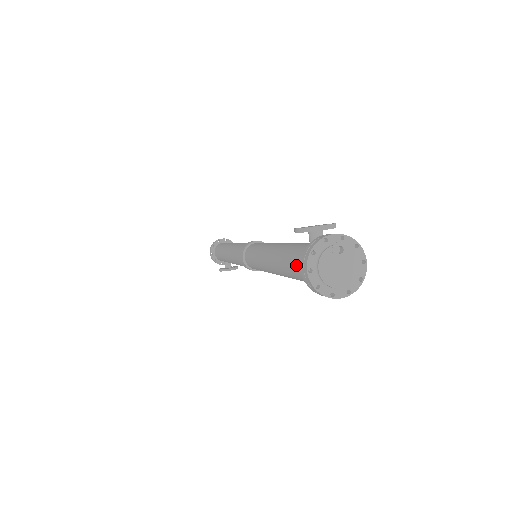
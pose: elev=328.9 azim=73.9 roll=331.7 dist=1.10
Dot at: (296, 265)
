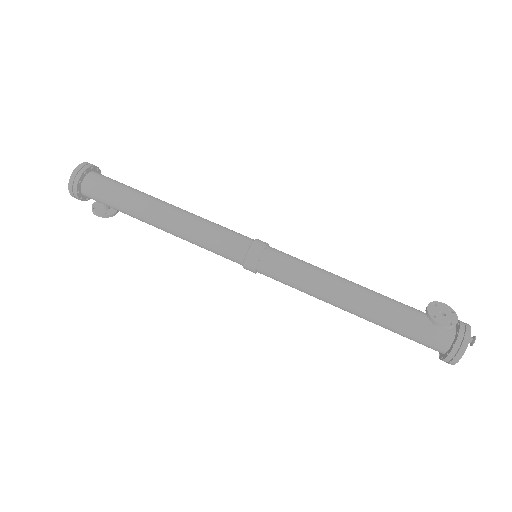
Dot at: (420, 338)
